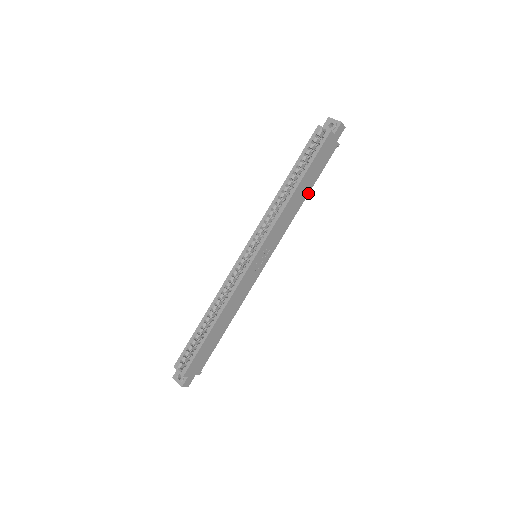
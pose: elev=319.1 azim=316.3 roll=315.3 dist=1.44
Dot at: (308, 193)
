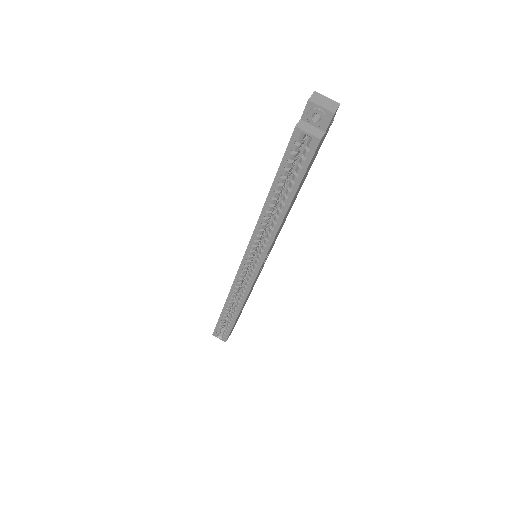
Dot at: occluded
